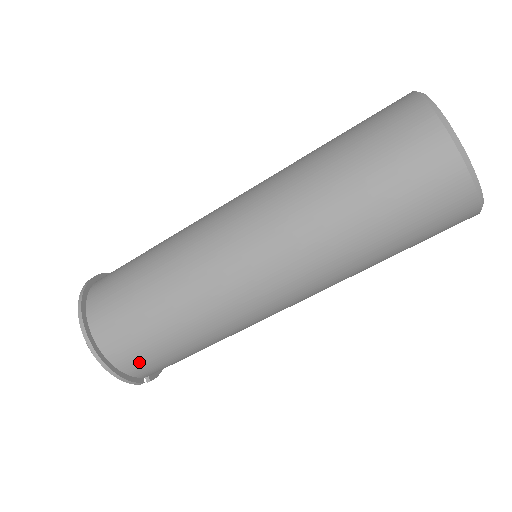
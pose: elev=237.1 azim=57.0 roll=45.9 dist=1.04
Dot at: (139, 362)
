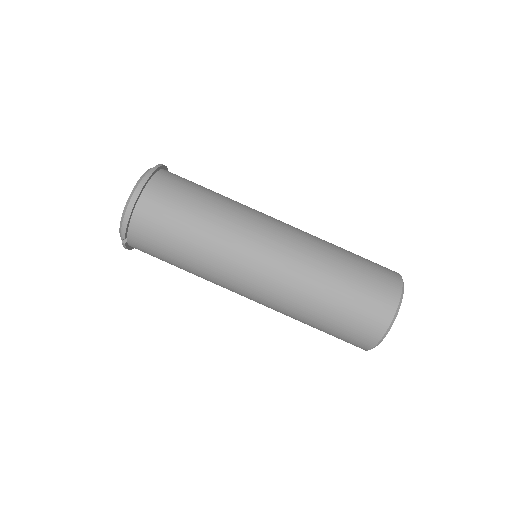
Dot at: (148, 225)
